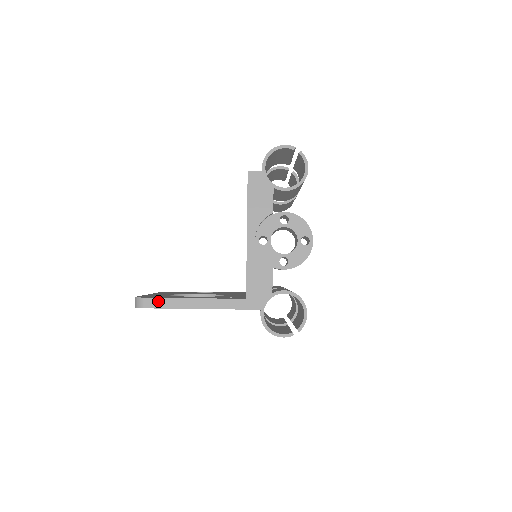
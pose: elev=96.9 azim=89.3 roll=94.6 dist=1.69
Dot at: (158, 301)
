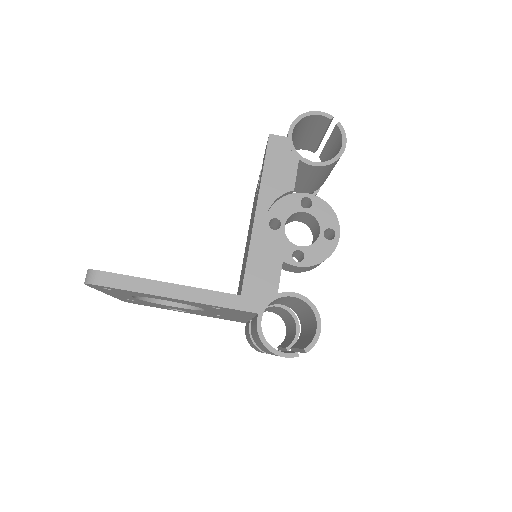
Dot at: (118, 278)
